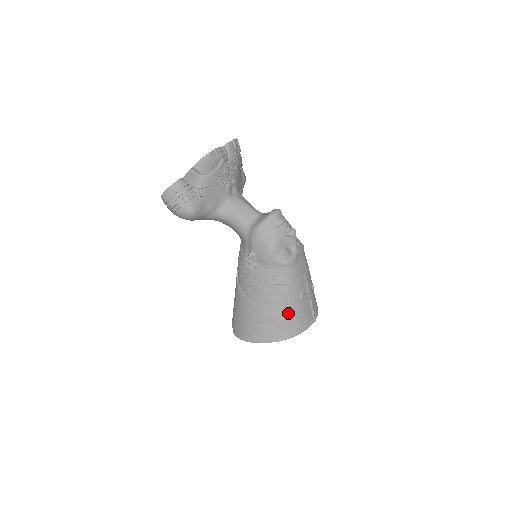
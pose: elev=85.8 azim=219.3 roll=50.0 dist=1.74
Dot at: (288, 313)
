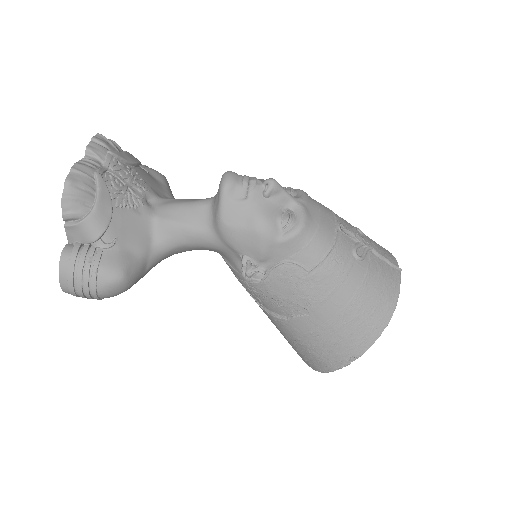
Dot at: (359, 292)
